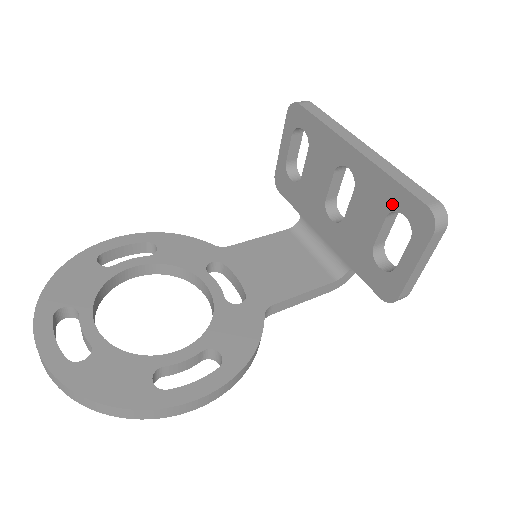
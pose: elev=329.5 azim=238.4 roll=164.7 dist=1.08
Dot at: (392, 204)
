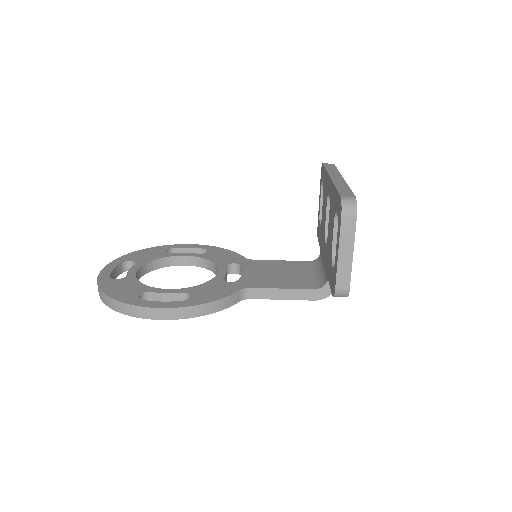
Dot at: (335, 207)
